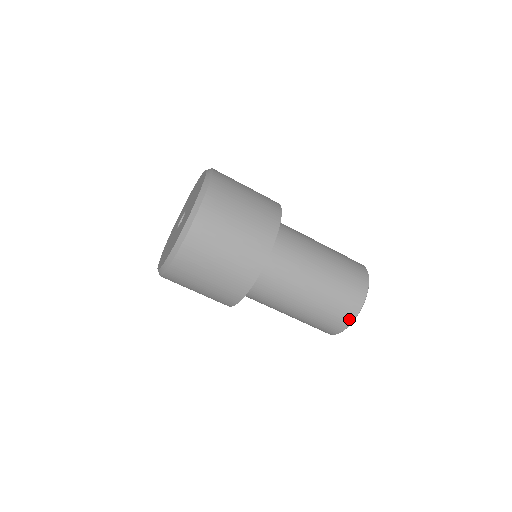
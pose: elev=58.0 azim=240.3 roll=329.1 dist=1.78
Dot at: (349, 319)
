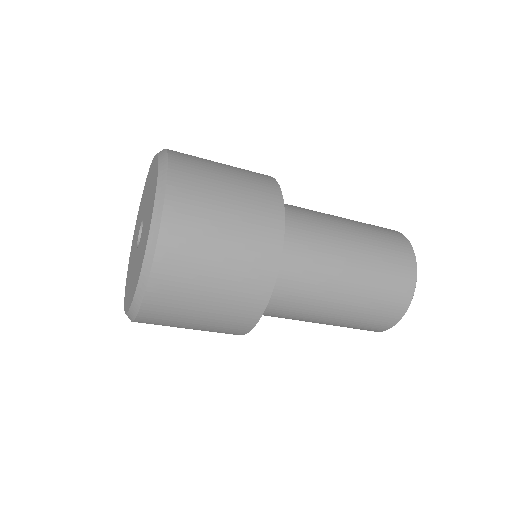
Dot at: (401, 309)
